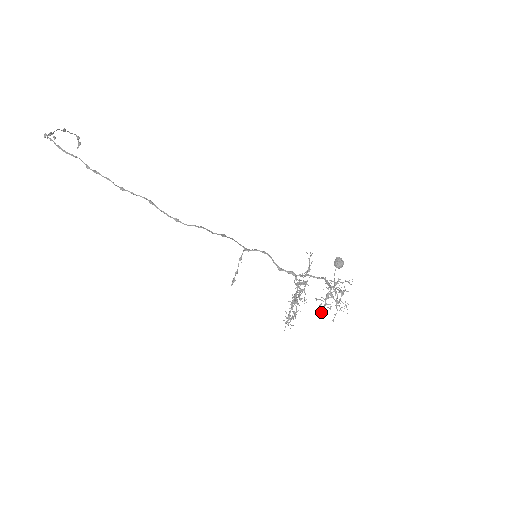
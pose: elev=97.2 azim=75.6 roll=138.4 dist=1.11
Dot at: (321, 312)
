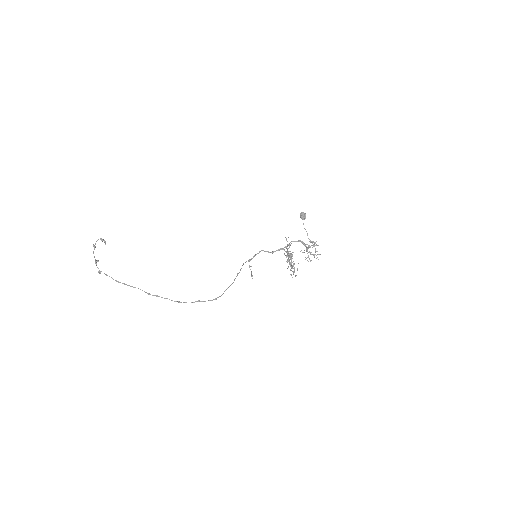
Dot at: occluded
